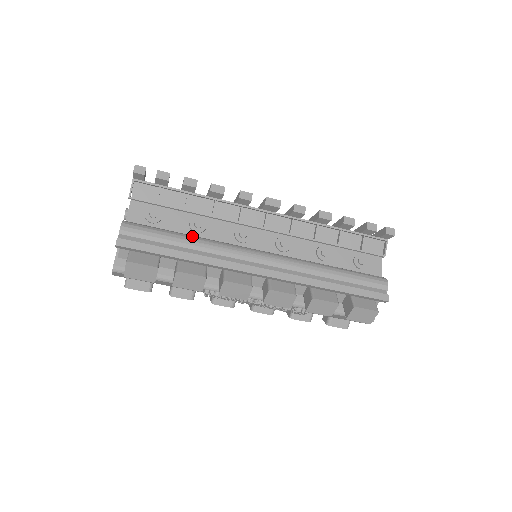
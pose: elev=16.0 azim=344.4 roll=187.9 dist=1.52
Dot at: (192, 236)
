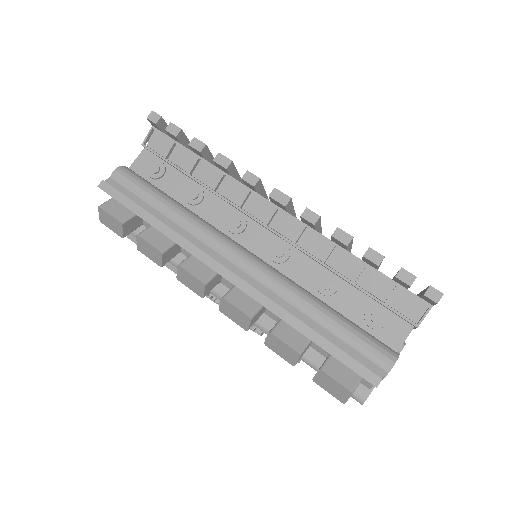
Dot at: (178, 204)
